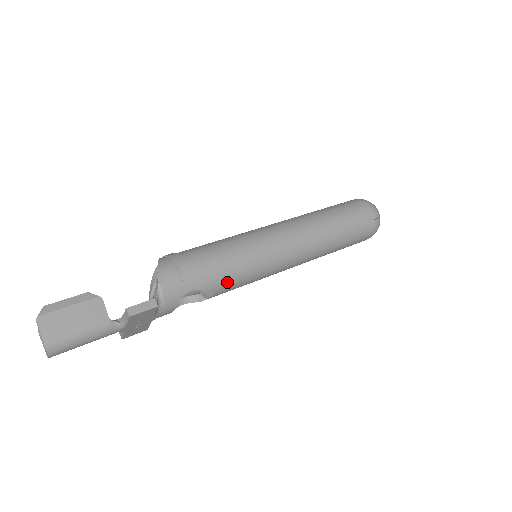
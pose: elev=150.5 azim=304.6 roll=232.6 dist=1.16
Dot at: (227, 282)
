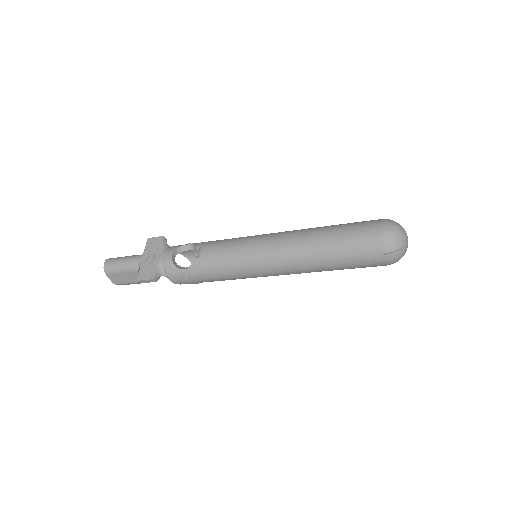
Dot at: (214, 243)
